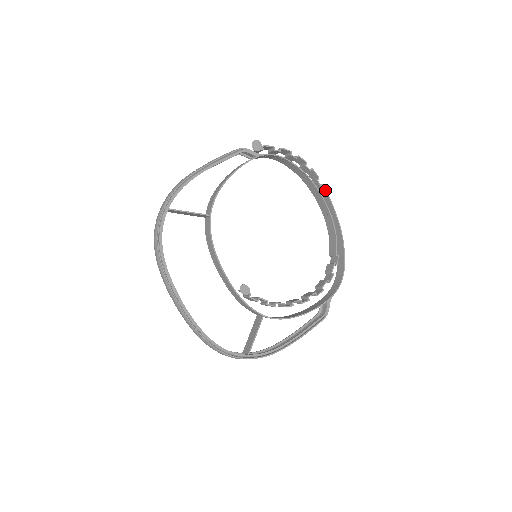
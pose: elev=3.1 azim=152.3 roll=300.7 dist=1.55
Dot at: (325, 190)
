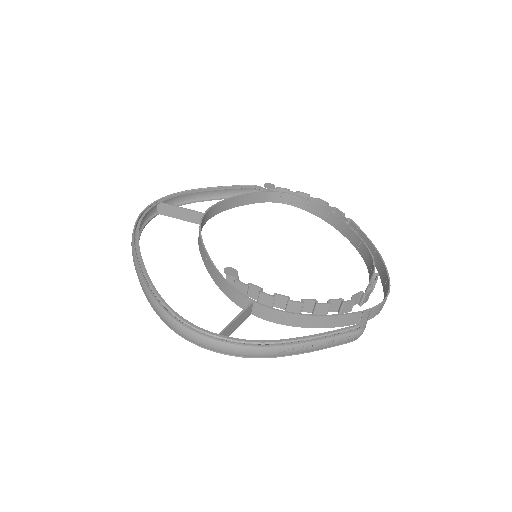
Dot at: (353, 223)
